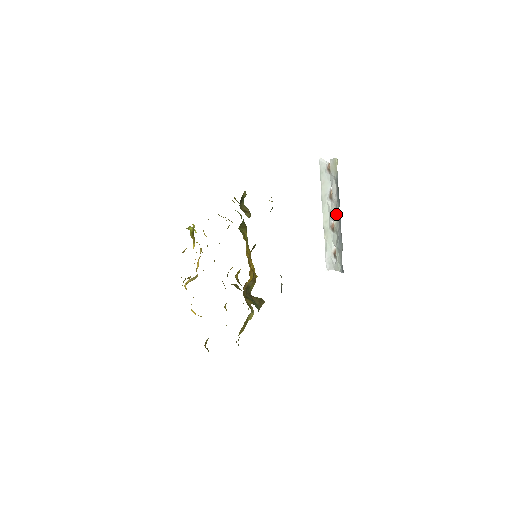
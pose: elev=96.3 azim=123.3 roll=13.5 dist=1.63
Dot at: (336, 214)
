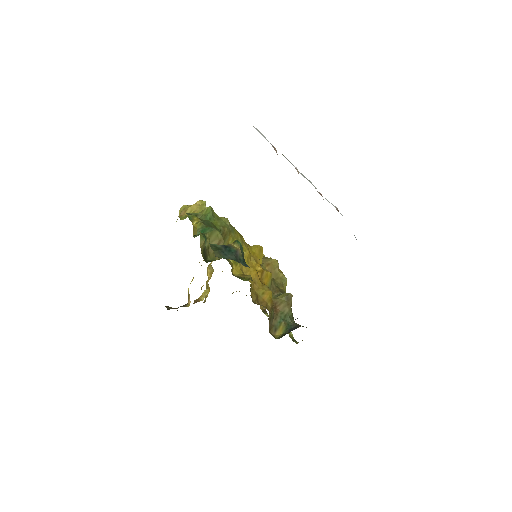
Dot at: occluded
